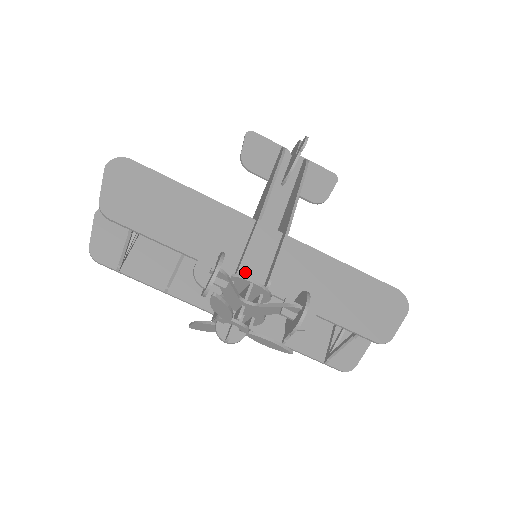
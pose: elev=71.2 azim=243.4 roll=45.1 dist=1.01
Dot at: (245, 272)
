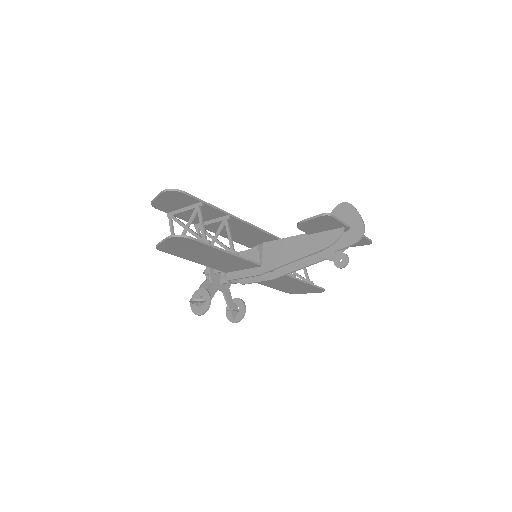
Dot at: occluded
